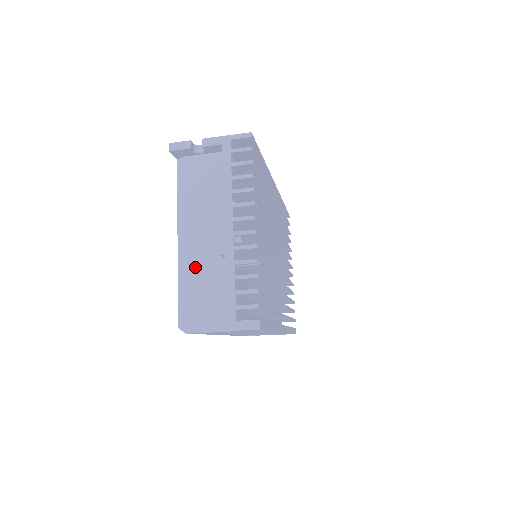
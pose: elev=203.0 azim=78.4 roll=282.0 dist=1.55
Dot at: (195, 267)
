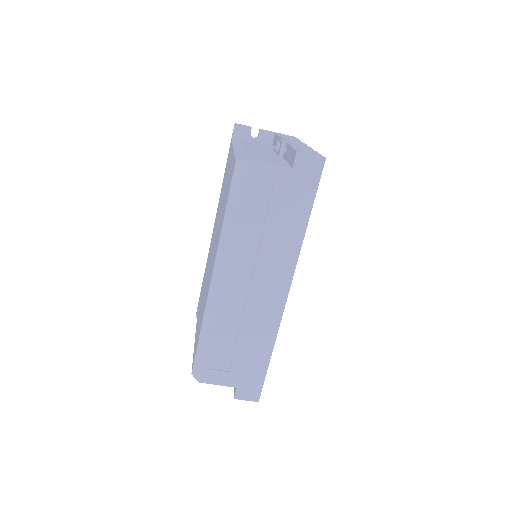
Dot at: (253, 151)
